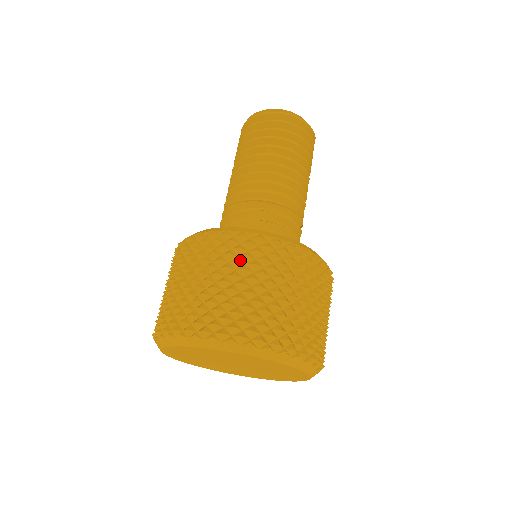
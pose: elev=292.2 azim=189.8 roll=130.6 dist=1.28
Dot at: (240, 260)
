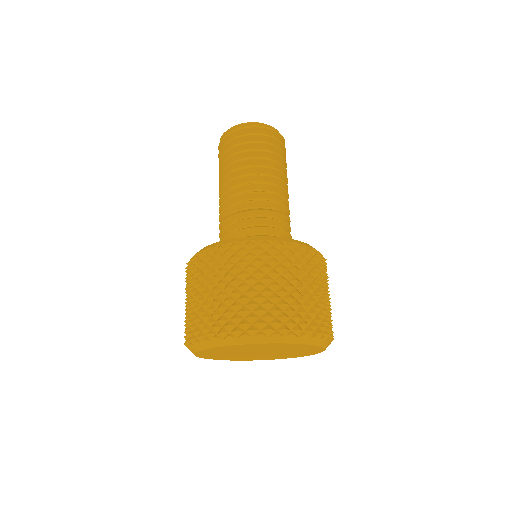
Dot at: (296, 267)
